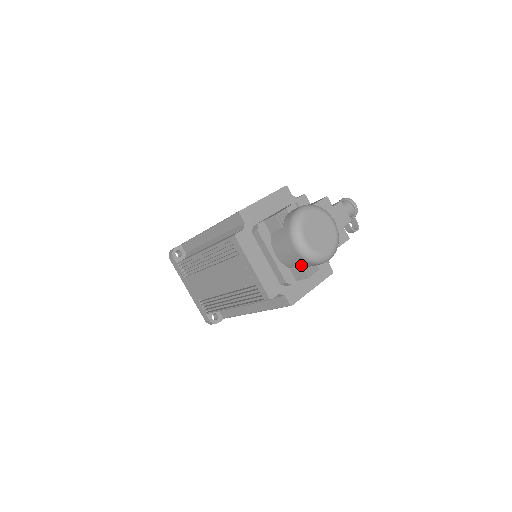
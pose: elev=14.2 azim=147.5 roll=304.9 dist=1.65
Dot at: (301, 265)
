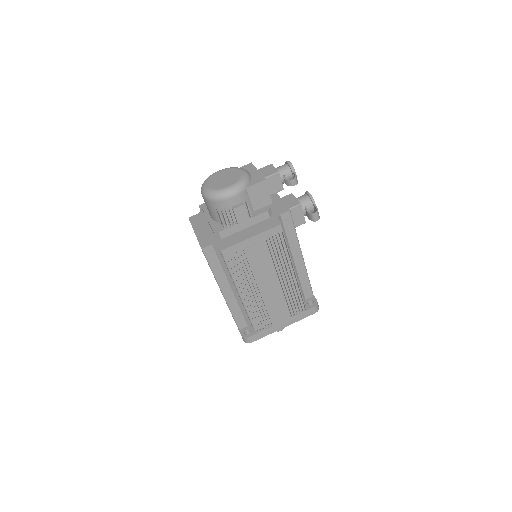
Dot at: (217, 210)
